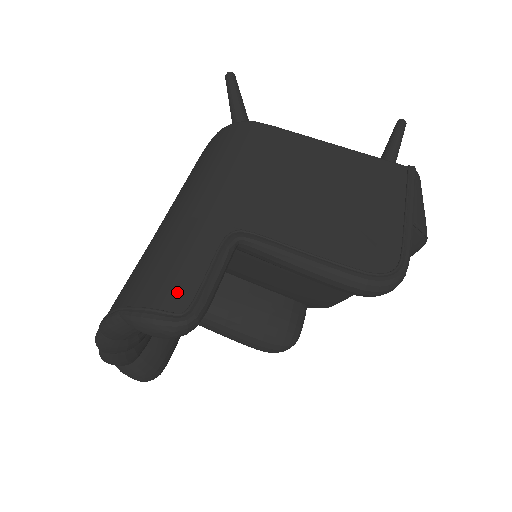
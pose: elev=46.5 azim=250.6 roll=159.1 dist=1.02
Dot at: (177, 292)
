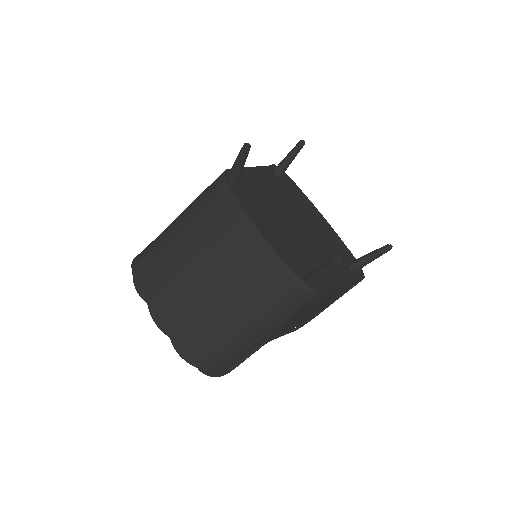
Dot at: (228, 367)
